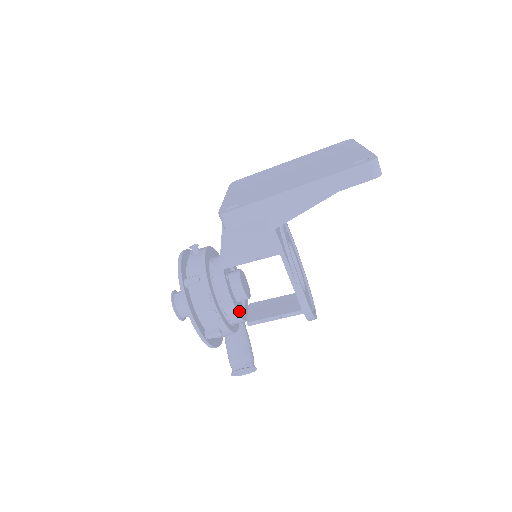
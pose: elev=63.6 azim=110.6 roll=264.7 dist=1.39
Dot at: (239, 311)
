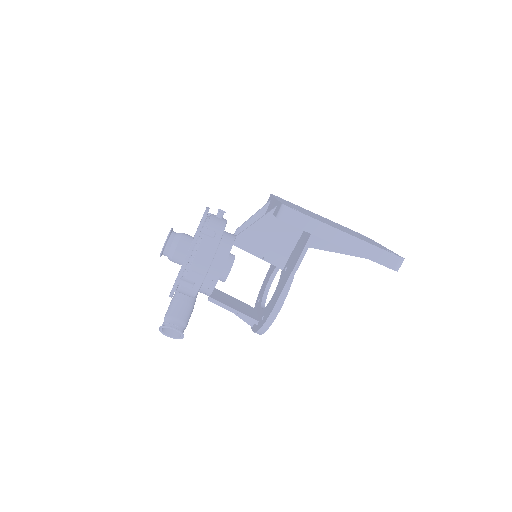
Dot at: (216, 283)
